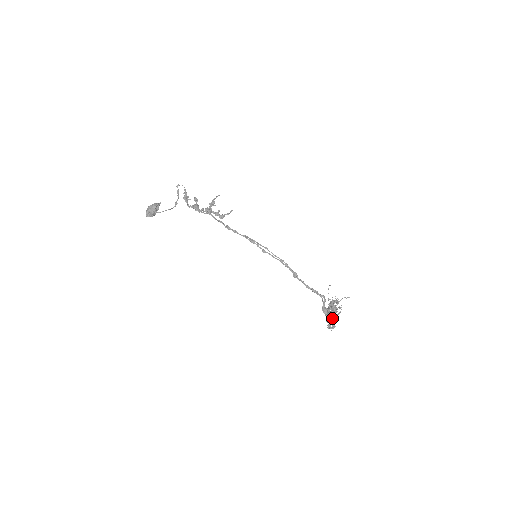
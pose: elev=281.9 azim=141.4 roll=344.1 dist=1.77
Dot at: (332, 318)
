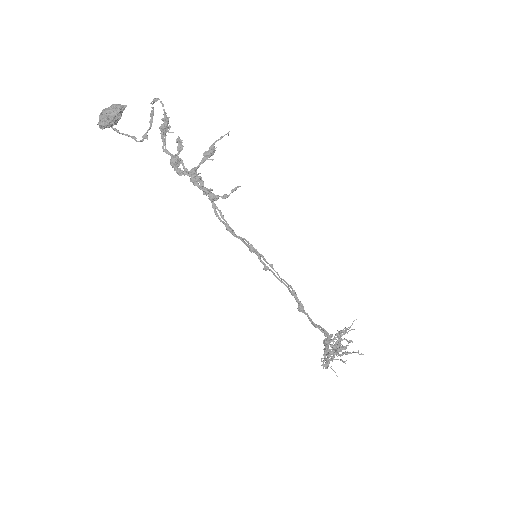
Dot at: (332, 354)
